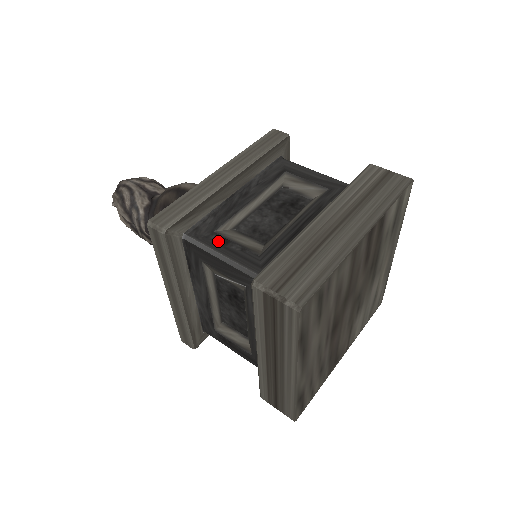
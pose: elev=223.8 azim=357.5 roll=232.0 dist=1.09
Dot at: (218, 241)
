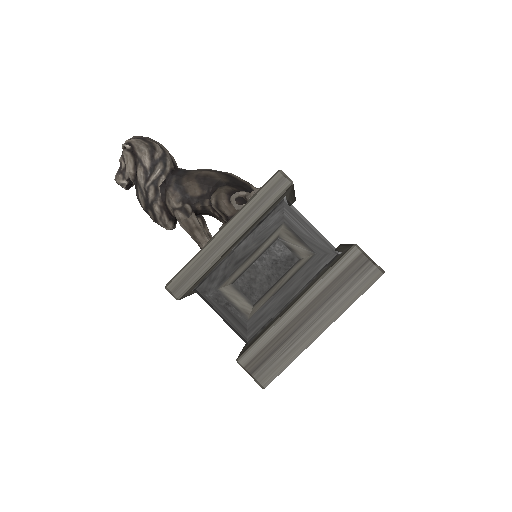
Dot at: occluded
